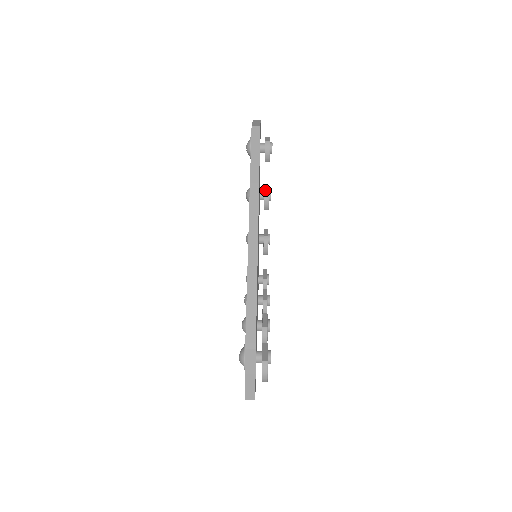
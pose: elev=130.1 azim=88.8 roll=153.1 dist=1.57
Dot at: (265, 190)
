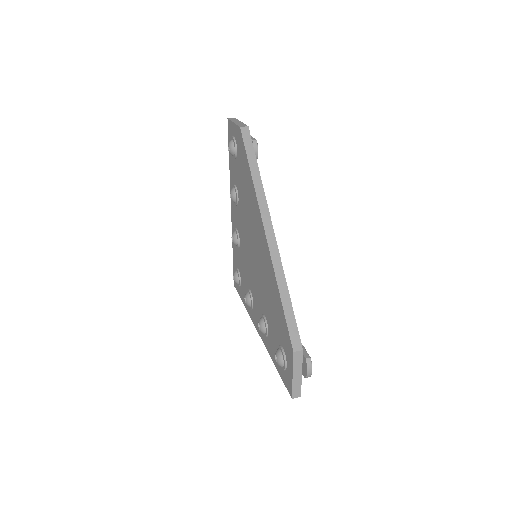
Dot at: occluded
